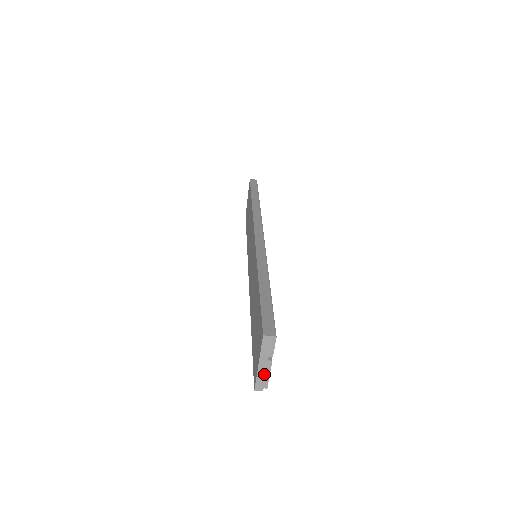
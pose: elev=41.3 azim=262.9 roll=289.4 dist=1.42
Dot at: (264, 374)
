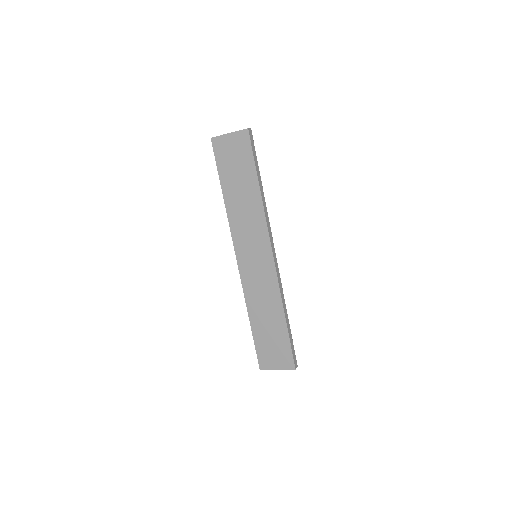
Dot at: occluded
